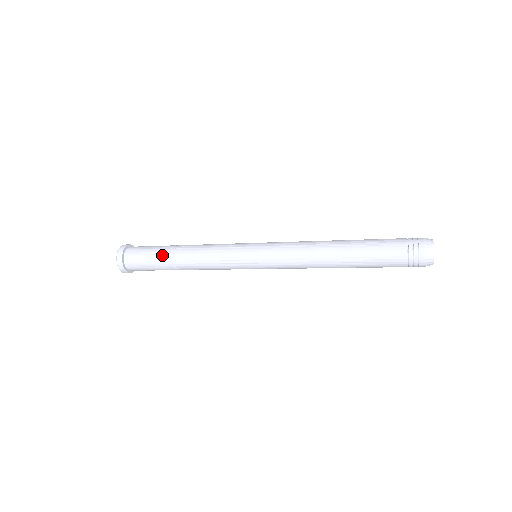
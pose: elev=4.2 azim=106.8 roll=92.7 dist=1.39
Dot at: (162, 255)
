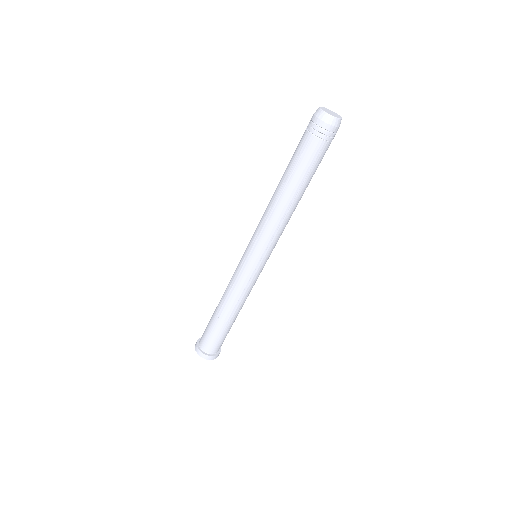
Dot at: (212, 316)
